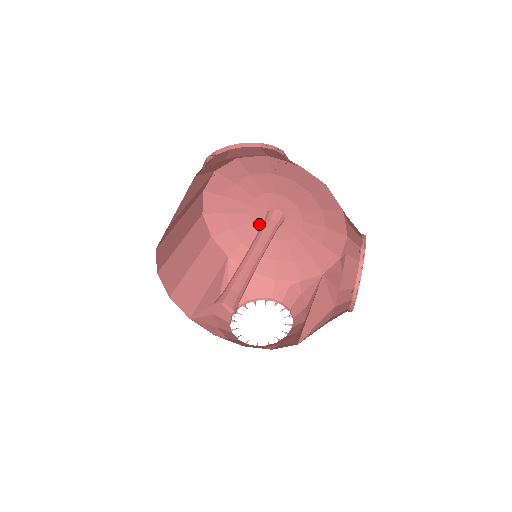
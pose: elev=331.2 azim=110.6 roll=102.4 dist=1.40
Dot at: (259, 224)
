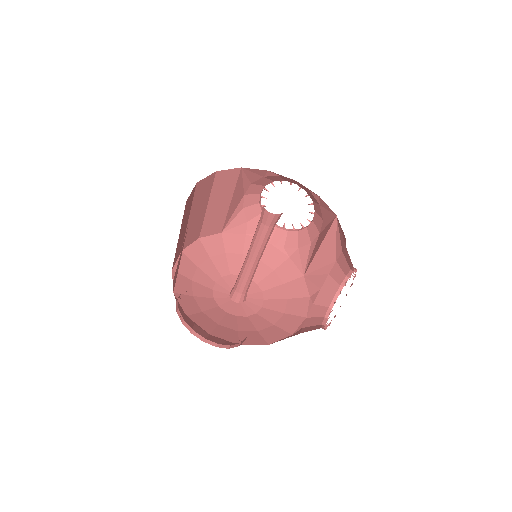
Dot at: occluded
